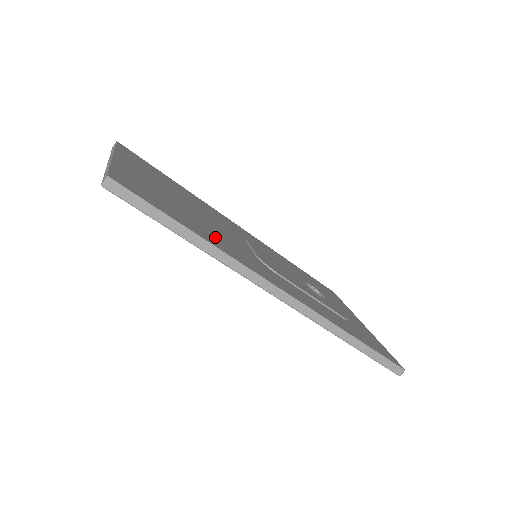
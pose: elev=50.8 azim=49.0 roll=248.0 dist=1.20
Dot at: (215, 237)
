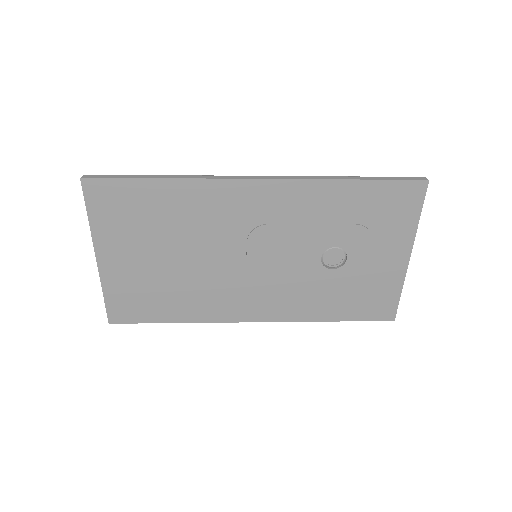
Dot at: (195, 301)
